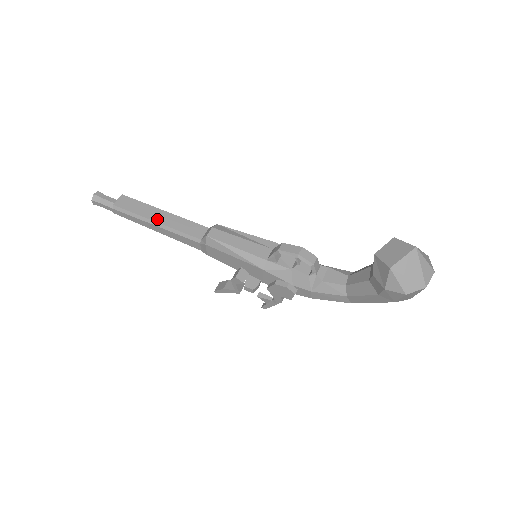
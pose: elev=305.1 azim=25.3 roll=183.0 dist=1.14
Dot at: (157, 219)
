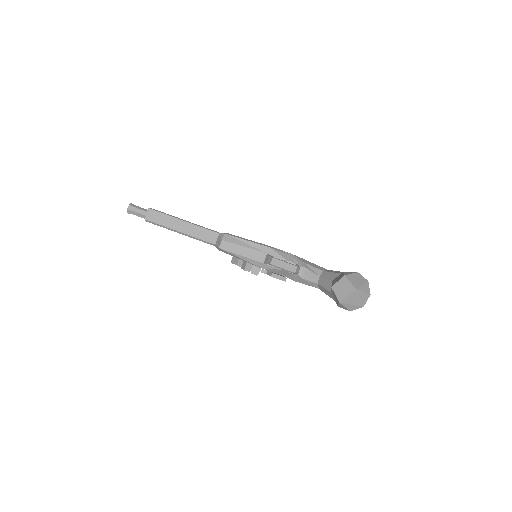
Dot at: (180, 229)
